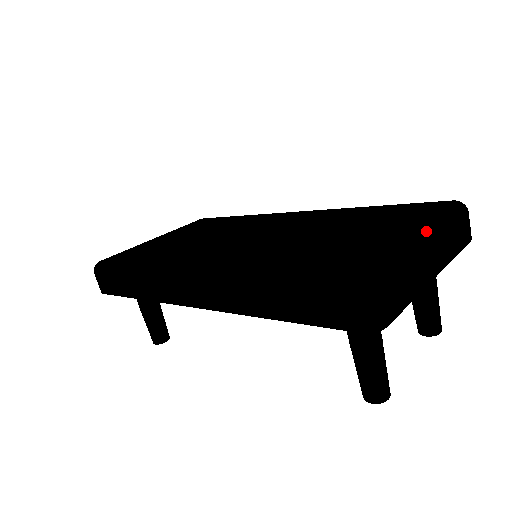
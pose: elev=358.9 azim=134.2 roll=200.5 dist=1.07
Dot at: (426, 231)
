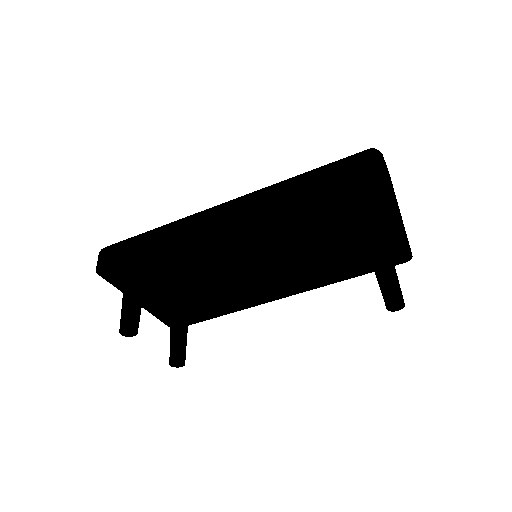
Dot at: occluded
